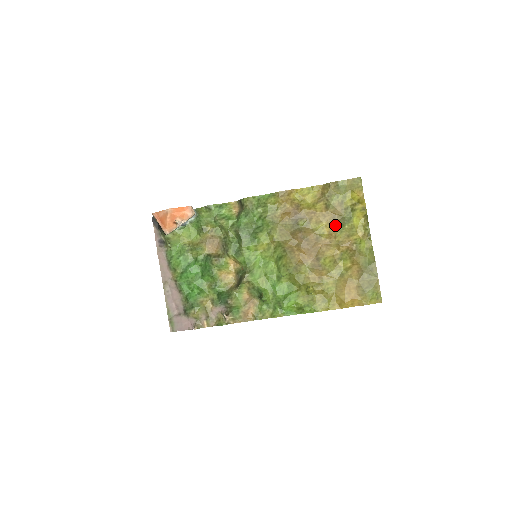
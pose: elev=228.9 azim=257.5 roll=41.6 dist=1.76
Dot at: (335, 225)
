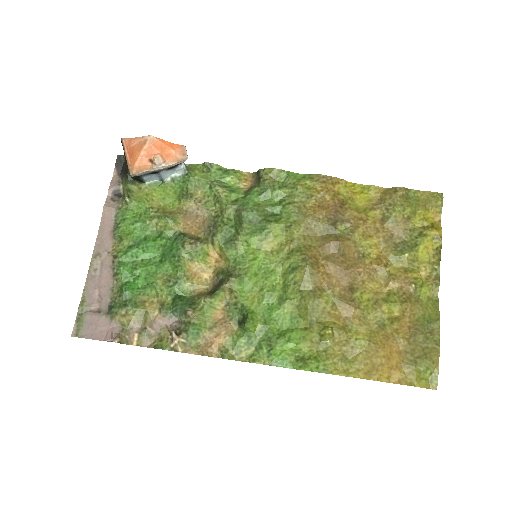
Dot at: (390, 248)
